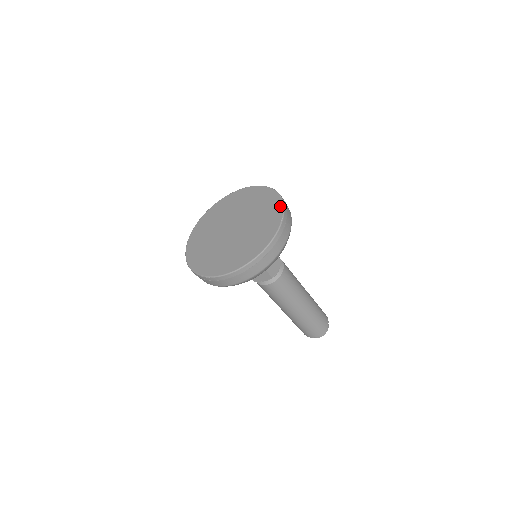
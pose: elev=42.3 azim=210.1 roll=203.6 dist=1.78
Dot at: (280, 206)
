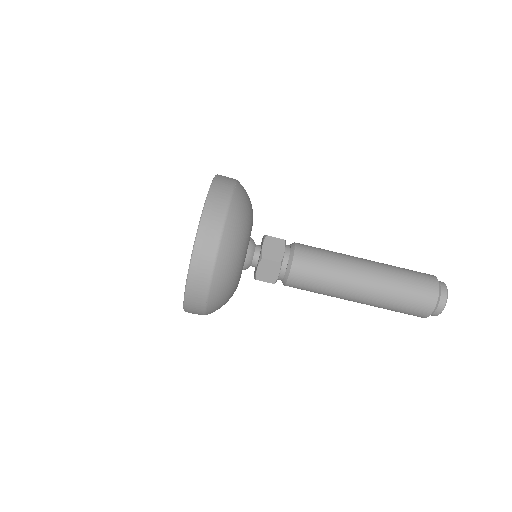
Dot at: occluded
